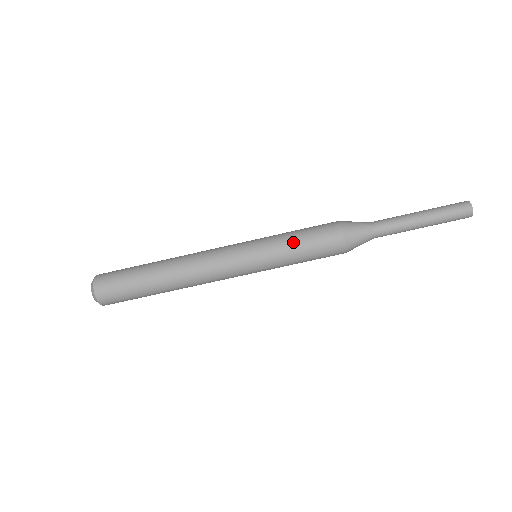
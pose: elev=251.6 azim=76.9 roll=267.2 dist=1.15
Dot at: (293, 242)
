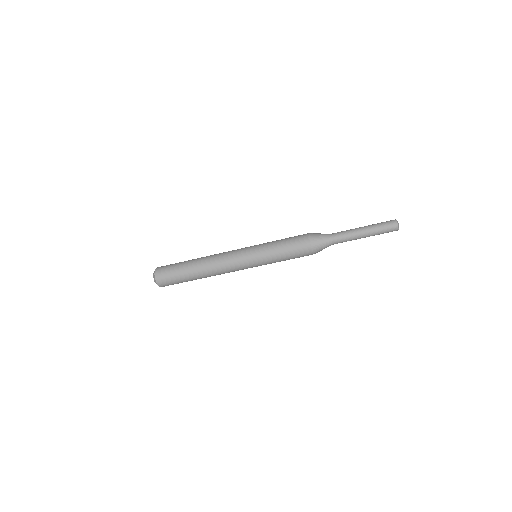
Dot at: (279, 251)
